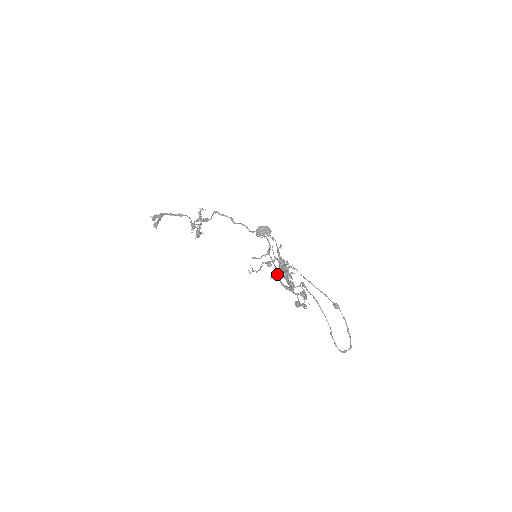
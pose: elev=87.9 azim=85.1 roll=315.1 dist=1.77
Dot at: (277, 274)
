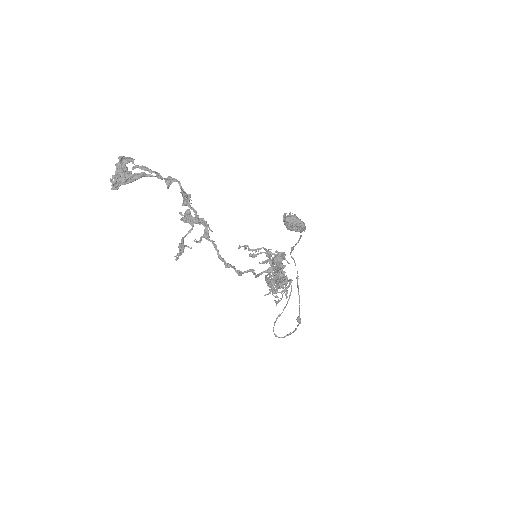
Dot at: (267, 275)
